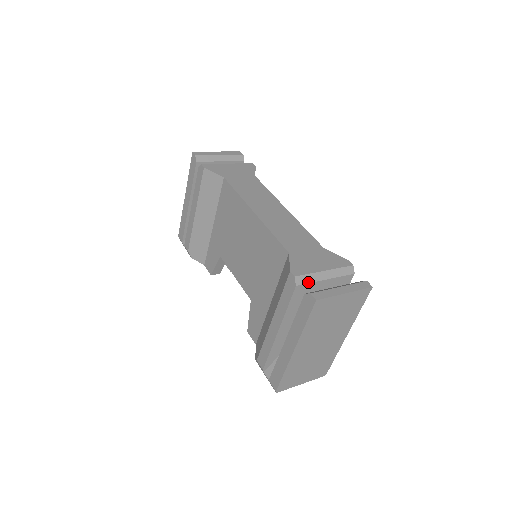
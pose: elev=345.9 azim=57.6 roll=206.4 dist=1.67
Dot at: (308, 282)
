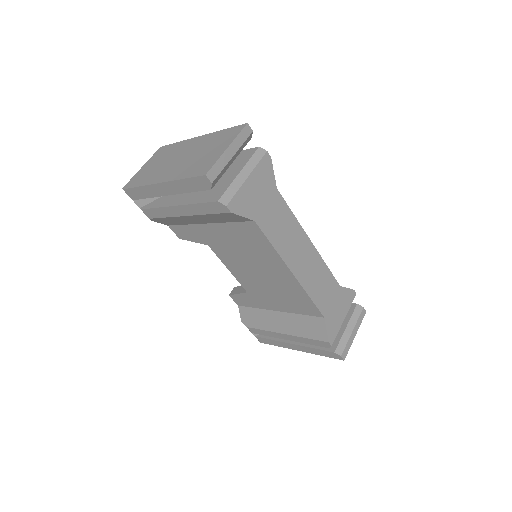
Dot at: occluded
